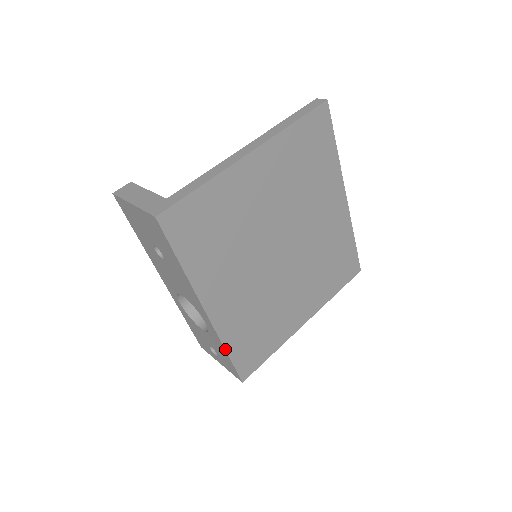
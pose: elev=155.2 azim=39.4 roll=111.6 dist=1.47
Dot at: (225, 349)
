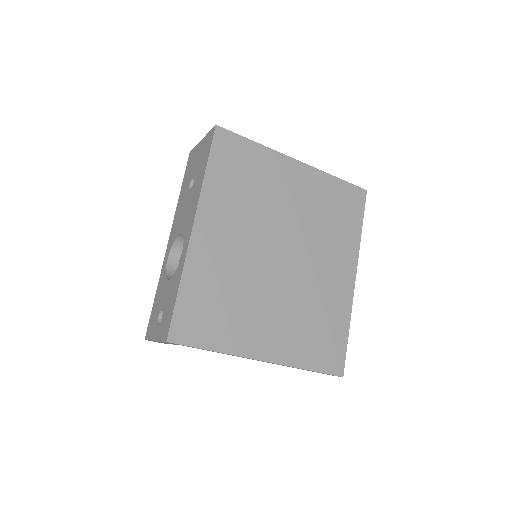
Dot at: (181, 280)
